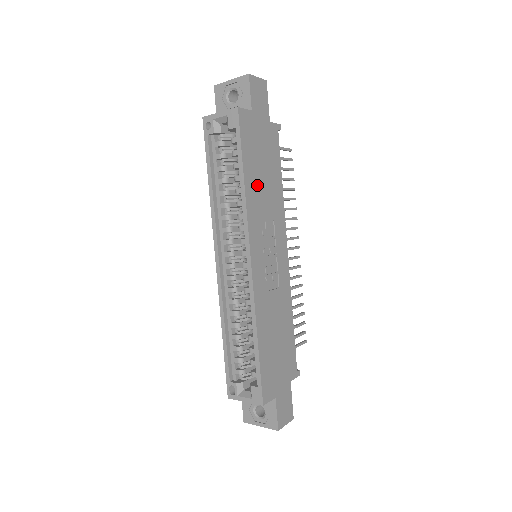
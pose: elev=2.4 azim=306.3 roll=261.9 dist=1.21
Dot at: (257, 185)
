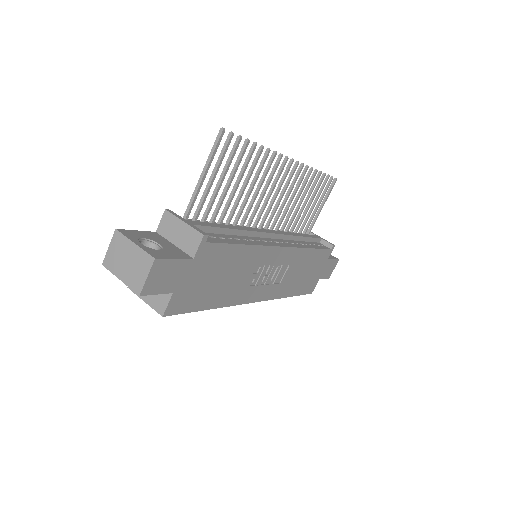
Dot at: (225, 289)
